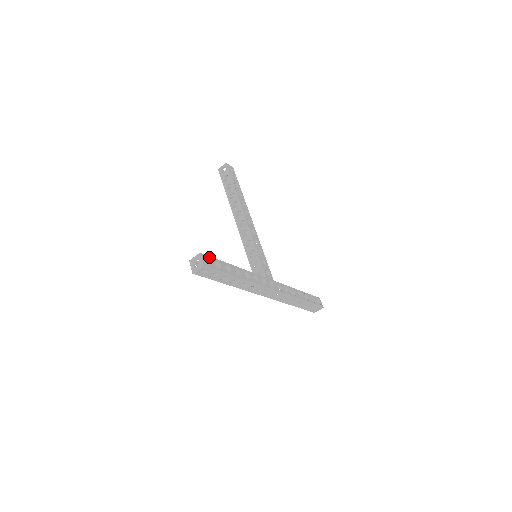
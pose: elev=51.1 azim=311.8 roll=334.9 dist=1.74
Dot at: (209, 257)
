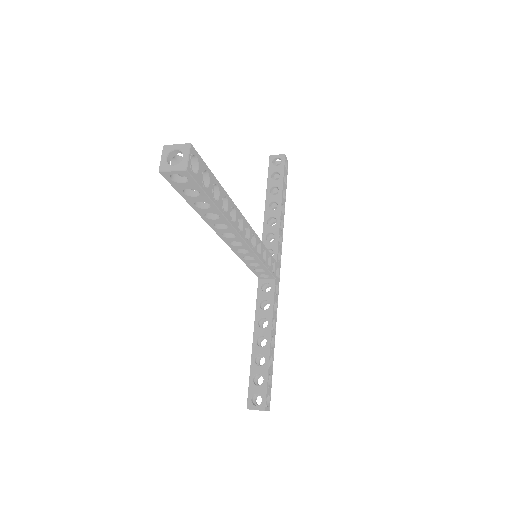
Dot at: (266, 394)
